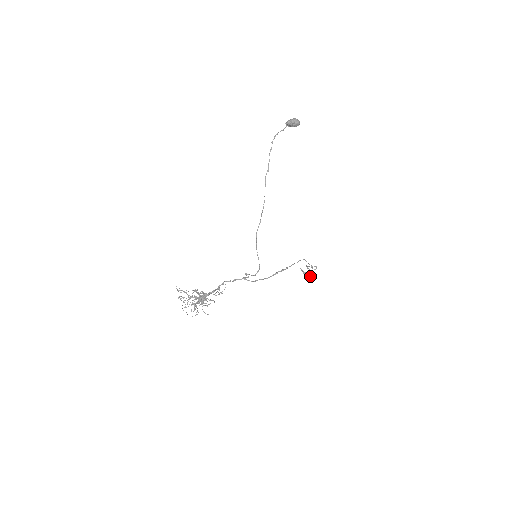
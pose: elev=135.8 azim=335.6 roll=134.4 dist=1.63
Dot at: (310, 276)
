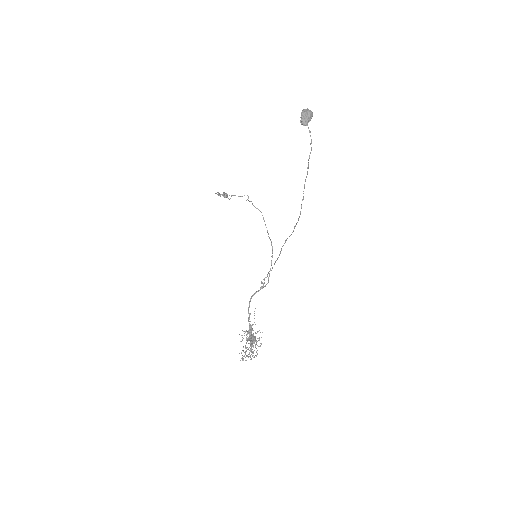
Dot at: occluded
